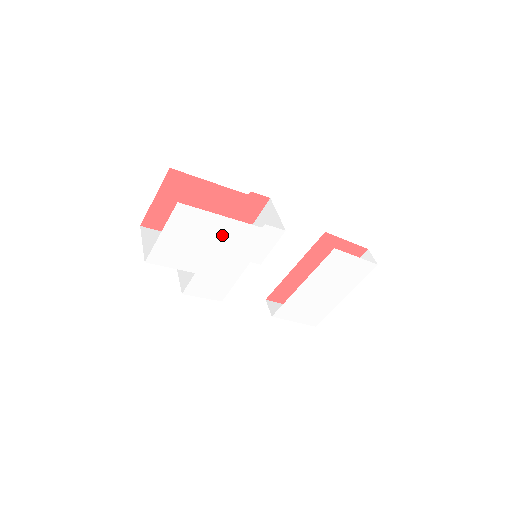
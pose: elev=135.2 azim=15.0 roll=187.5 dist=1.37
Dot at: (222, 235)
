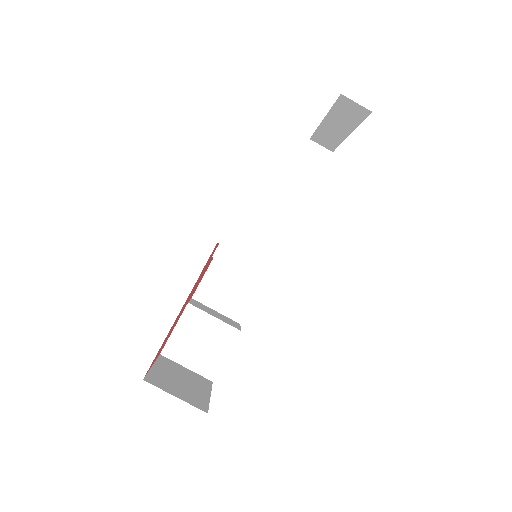
Dot at: occluded
